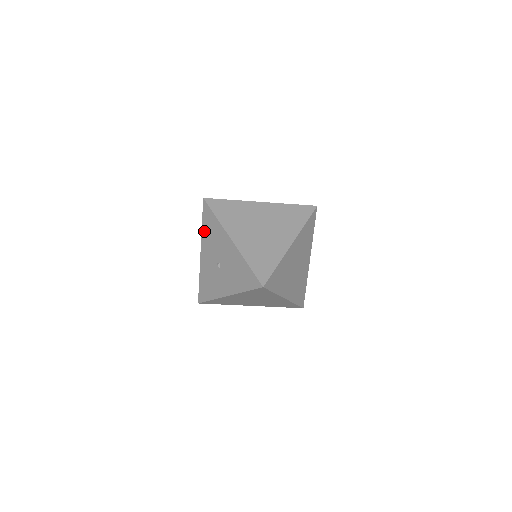
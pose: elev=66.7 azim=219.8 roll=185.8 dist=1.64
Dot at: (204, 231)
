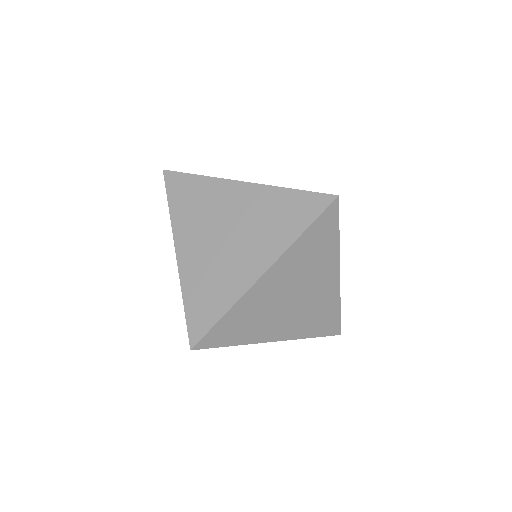
Dot at: occluded
